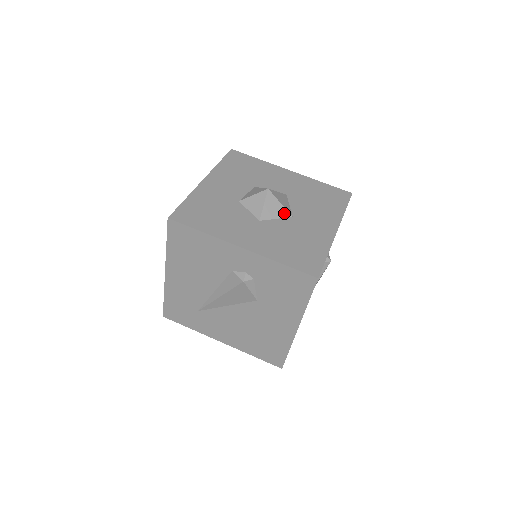
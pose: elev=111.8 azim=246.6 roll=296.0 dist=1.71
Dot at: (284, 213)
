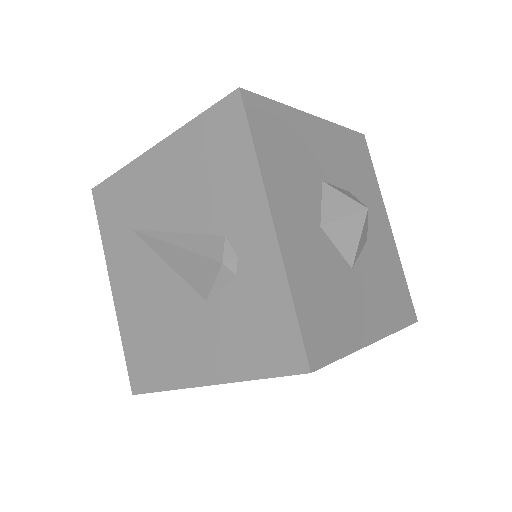
Dot at: (350, 253)
